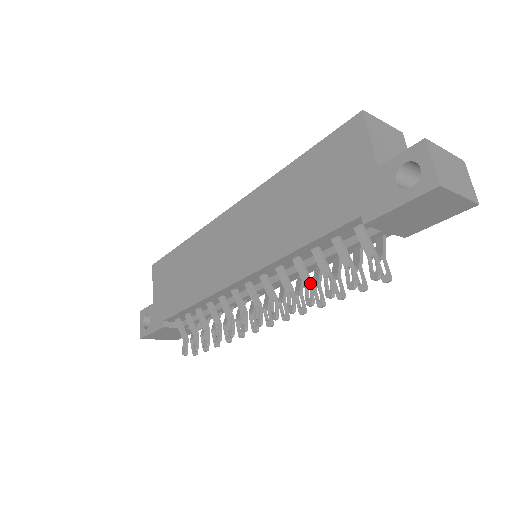
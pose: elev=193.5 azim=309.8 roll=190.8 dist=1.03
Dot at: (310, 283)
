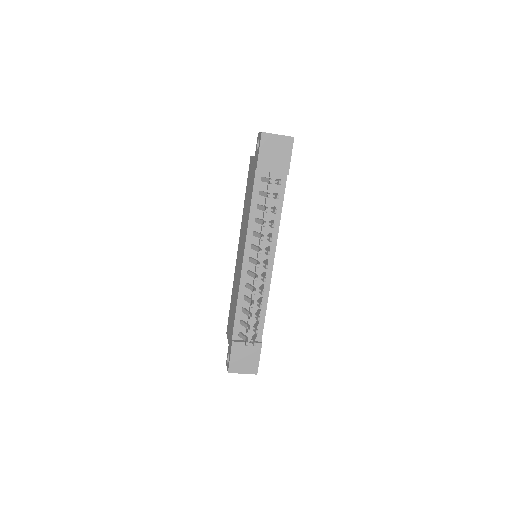
Dot at: occluded
